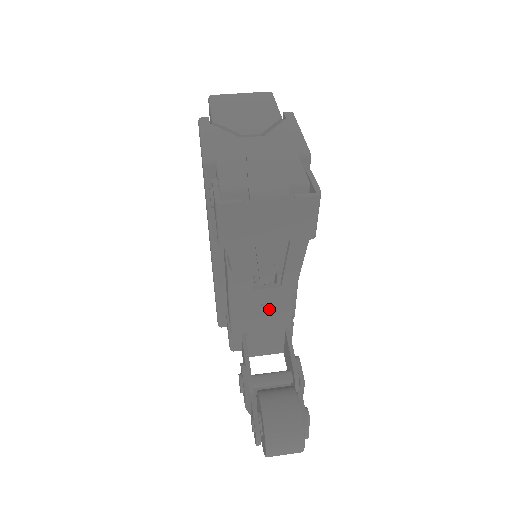
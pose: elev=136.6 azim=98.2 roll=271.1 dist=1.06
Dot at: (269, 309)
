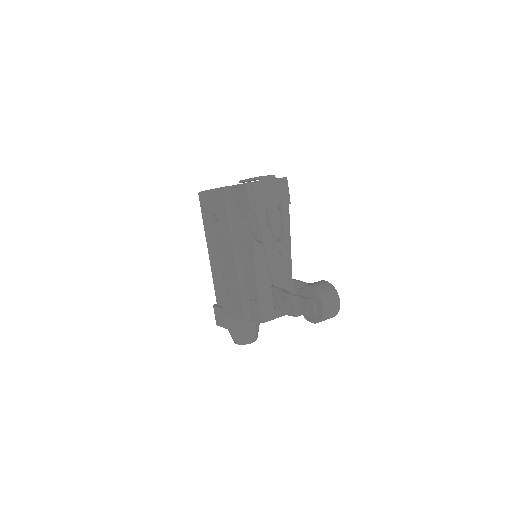
Dot at: (281, 259)
